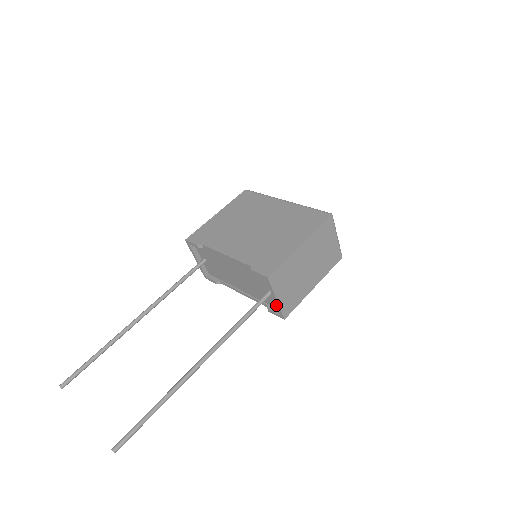
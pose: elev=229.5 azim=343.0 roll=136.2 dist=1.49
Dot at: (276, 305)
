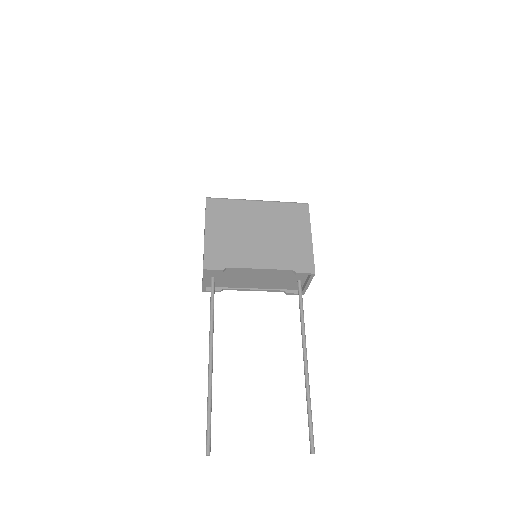
Dot at: (304, 288)
